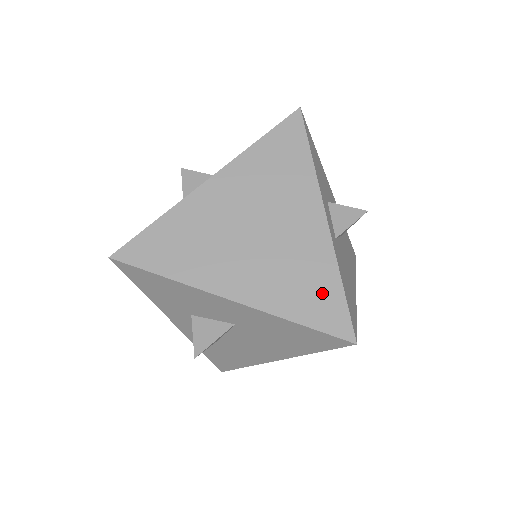
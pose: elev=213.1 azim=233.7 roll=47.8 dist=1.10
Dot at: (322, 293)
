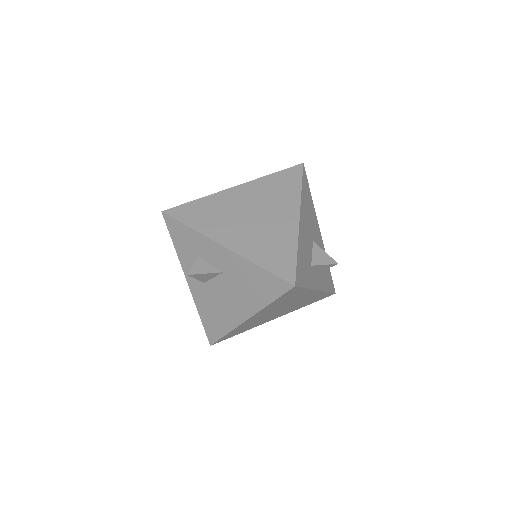
Dot at: occluded
